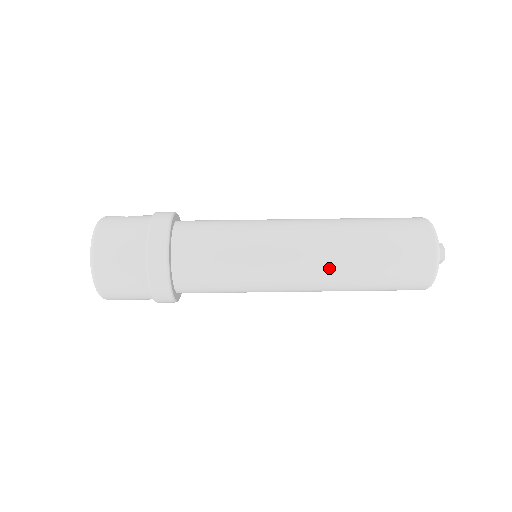
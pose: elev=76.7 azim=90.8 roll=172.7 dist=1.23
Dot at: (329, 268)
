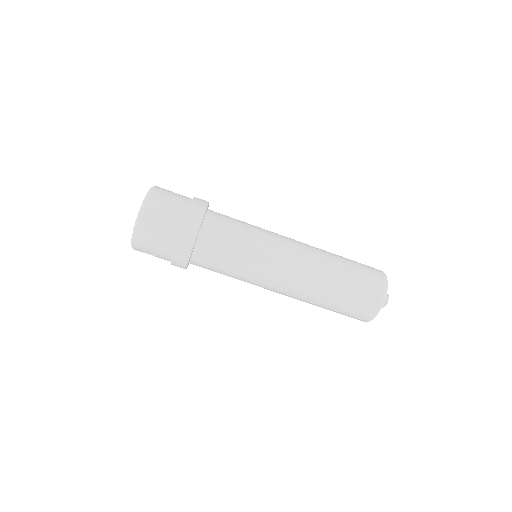
Dot at: (311, 274)
